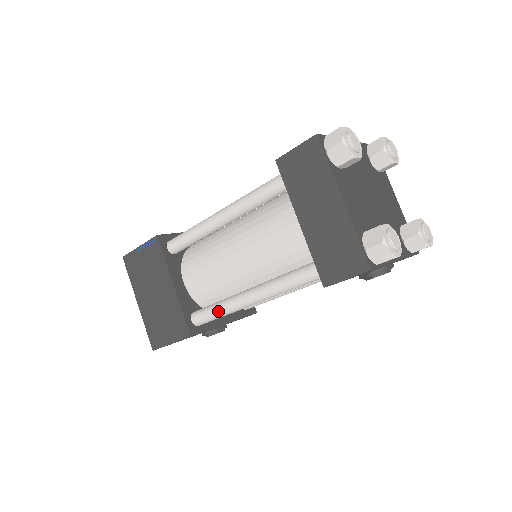
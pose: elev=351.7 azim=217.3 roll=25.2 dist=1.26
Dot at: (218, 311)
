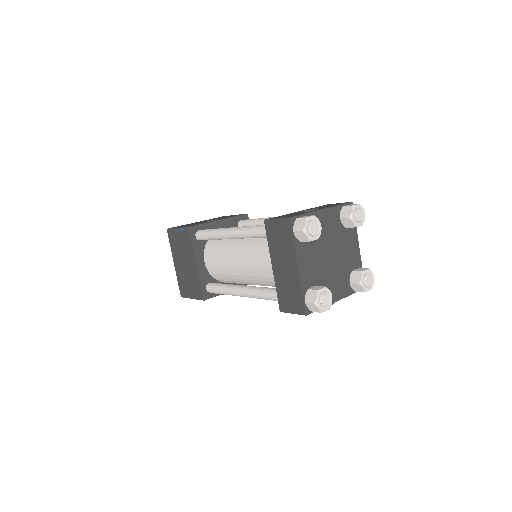
Dot at: (222, 292)
